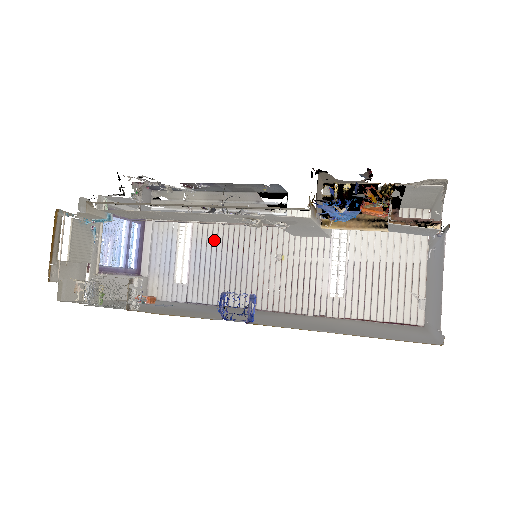
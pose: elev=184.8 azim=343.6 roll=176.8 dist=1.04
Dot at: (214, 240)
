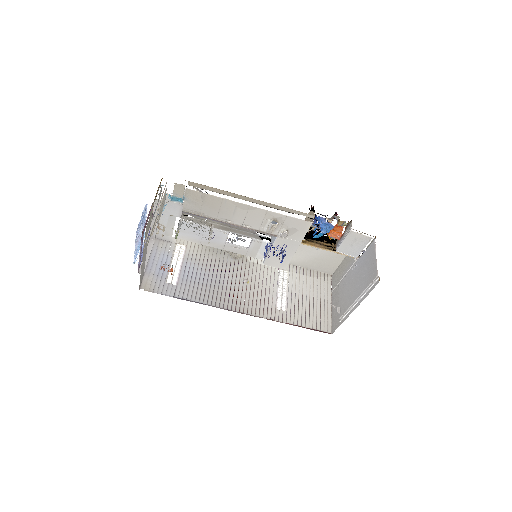
Dot at: (201, 263)
